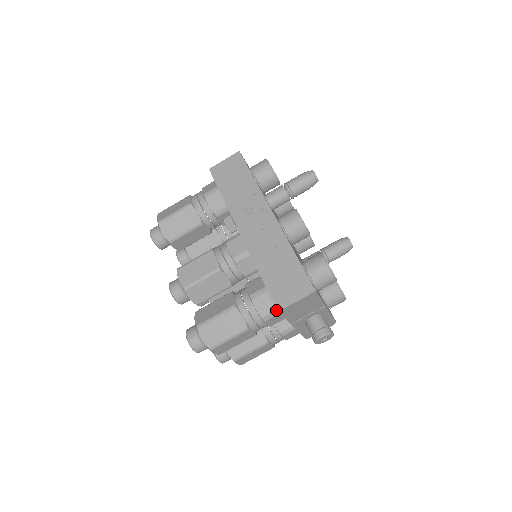
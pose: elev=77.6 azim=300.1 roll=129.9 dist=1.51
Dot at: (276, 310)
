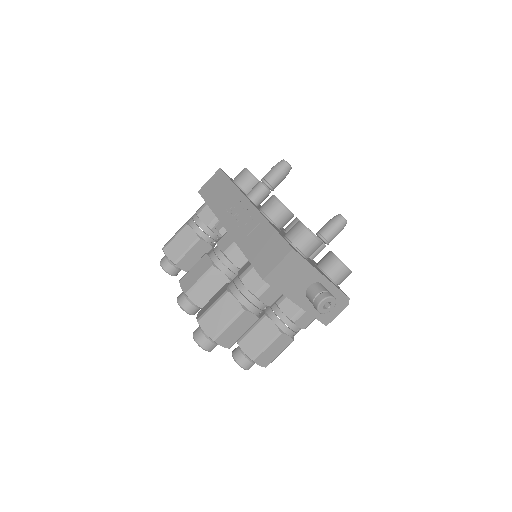
Dot at: (265, 283)
